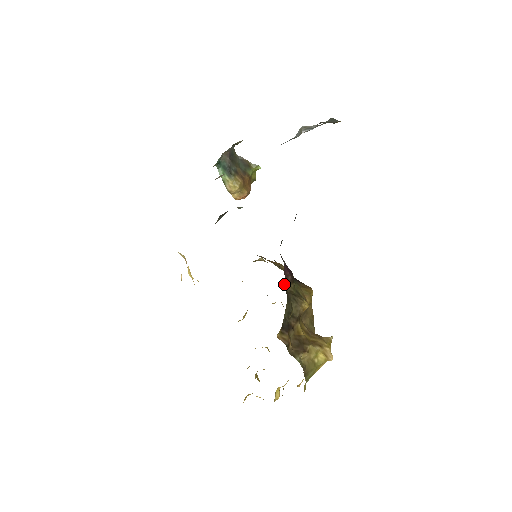
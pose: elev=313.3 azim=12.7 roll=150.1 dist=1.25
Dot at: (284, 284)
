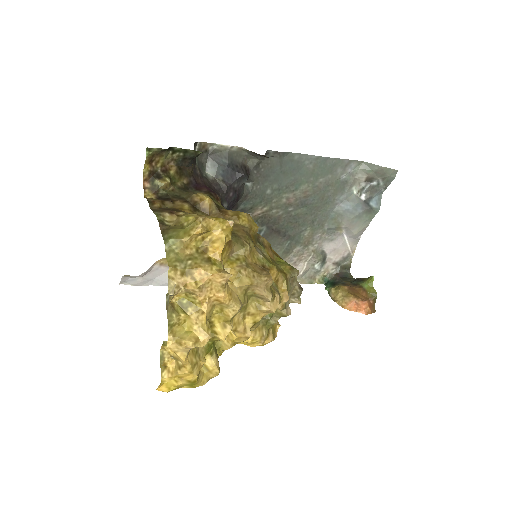
Dot at: (191, 188)
